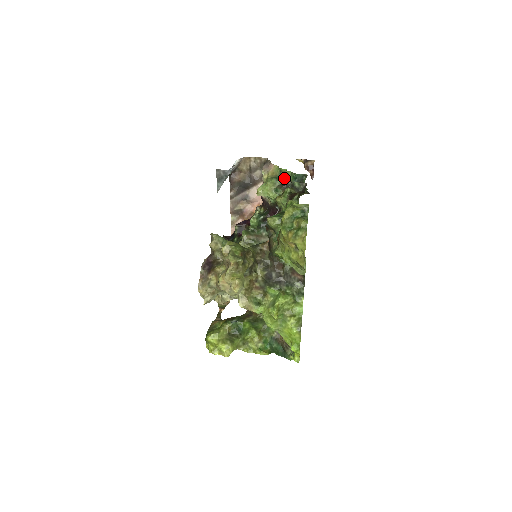
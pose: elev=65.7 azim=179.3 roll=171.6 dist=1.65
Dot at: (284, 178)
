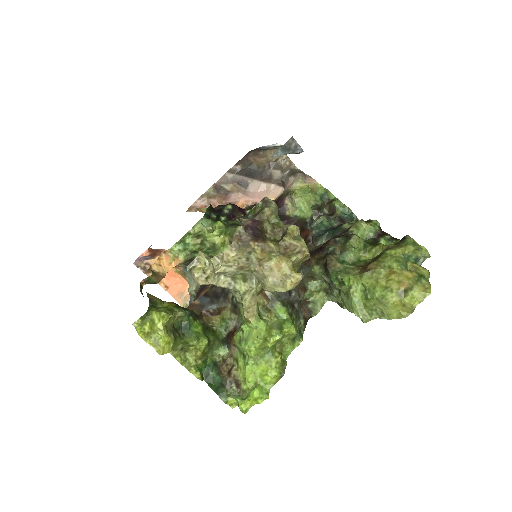
Dot at: (324, 203)
